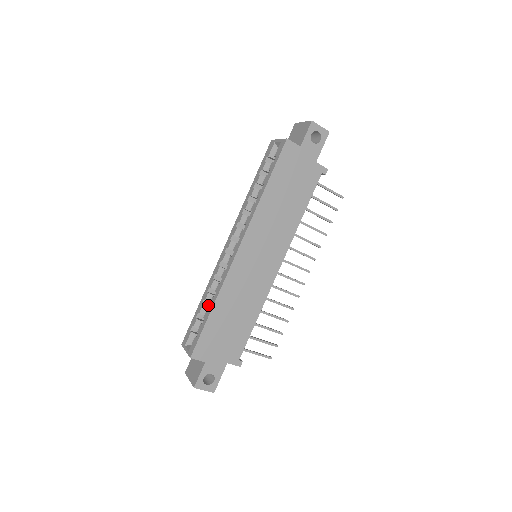
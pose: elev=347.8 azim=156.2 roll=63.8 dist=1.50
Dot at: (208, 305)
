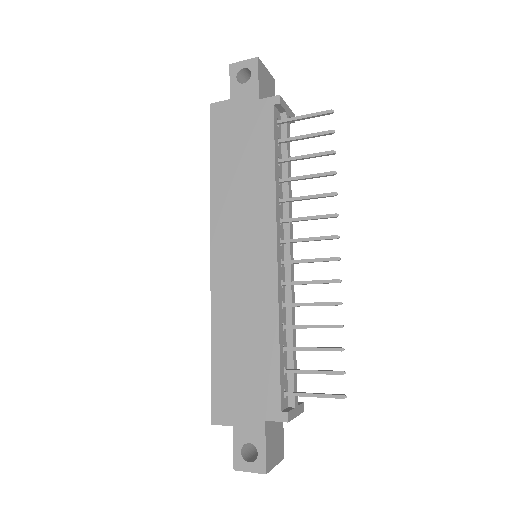
Dot at: occluded
